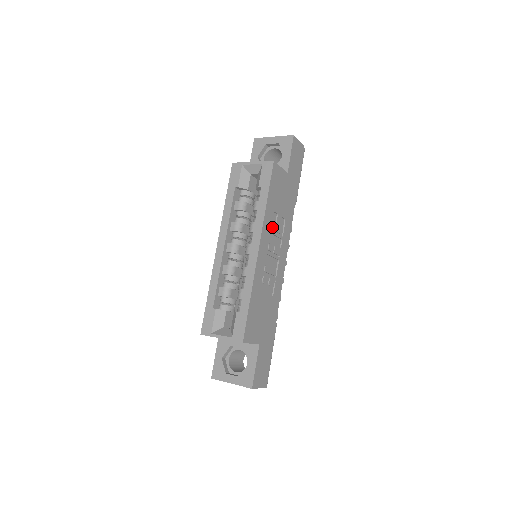
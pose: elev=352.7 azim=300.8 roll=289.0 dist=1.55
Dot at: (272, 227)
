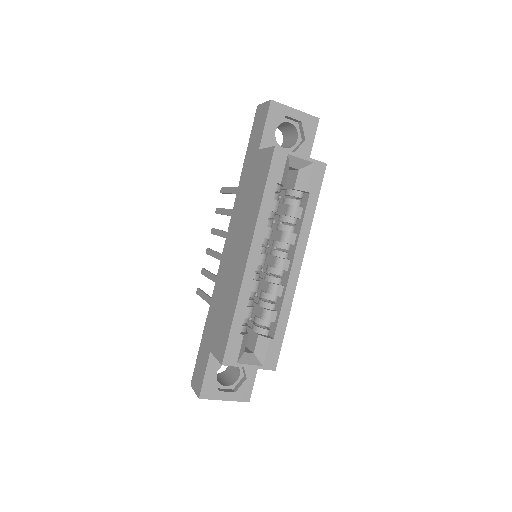
Dot at: occluded
